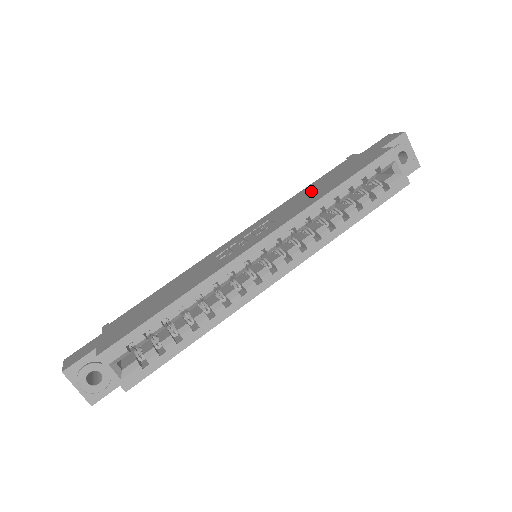
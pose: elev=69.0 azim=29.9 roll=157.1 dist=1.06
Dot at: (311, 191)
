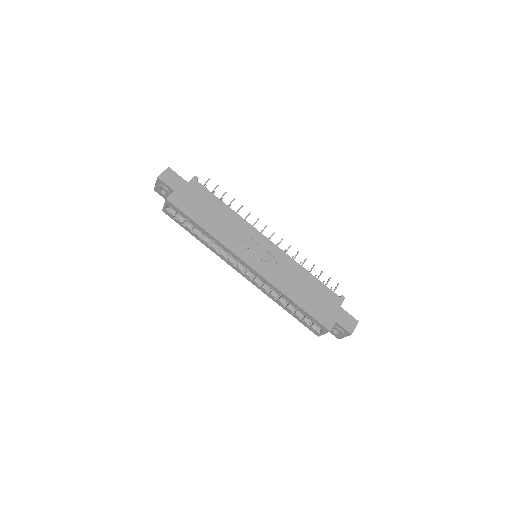
Dot at: (302, 283)
